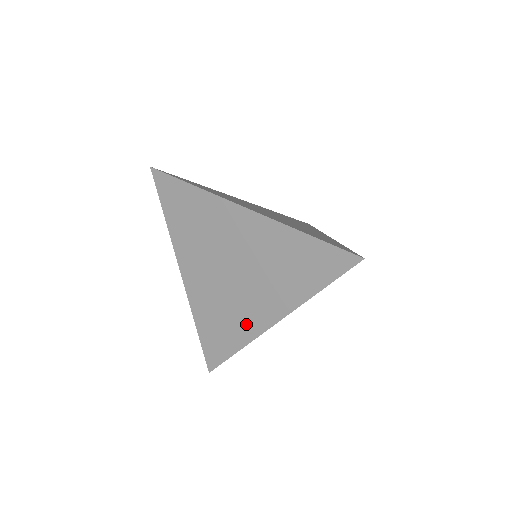
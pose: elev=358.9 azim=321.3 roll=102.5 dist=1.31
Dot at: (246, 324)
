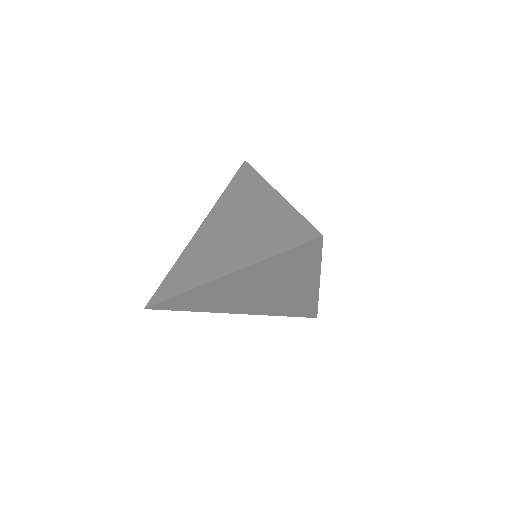
Dot at: (204, 273)
